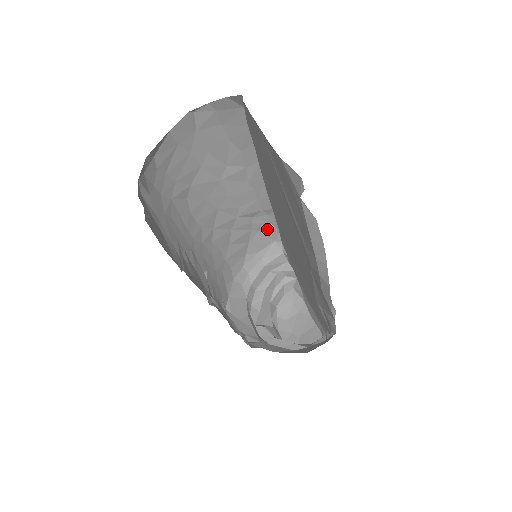
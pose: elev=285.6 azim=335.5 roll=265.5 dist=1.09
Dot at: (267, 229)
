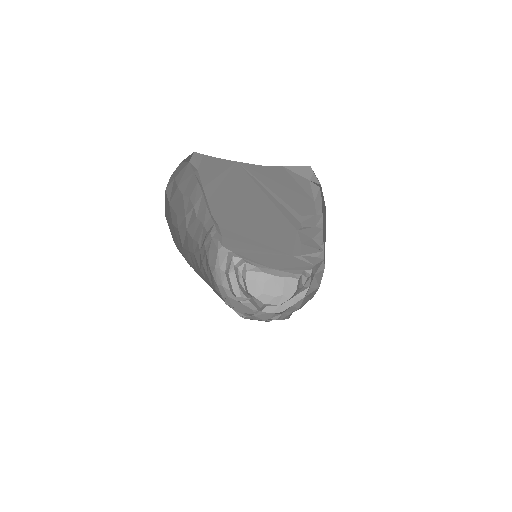
Dot at: (212, 245)
